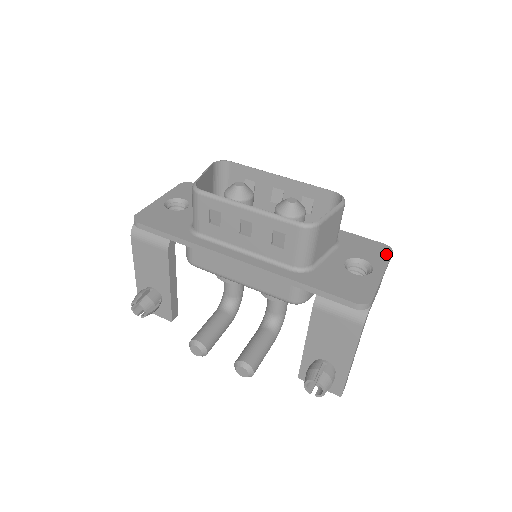
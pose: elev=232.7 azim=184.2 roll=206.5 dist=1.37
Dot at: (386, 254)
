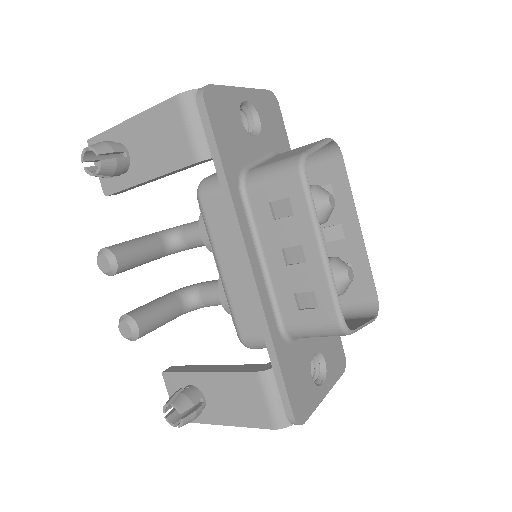
Dot at: (340, 370)
